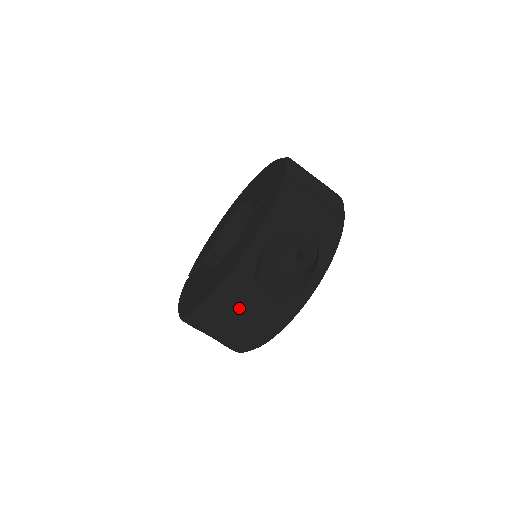
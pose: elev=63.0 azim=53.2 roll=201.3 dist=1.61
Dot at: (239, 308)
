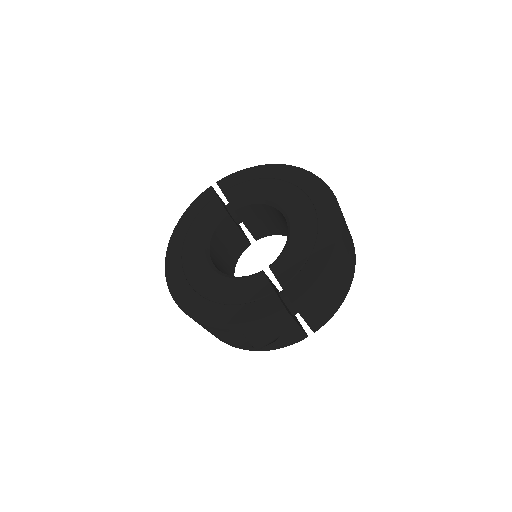
Dot at: occluded
